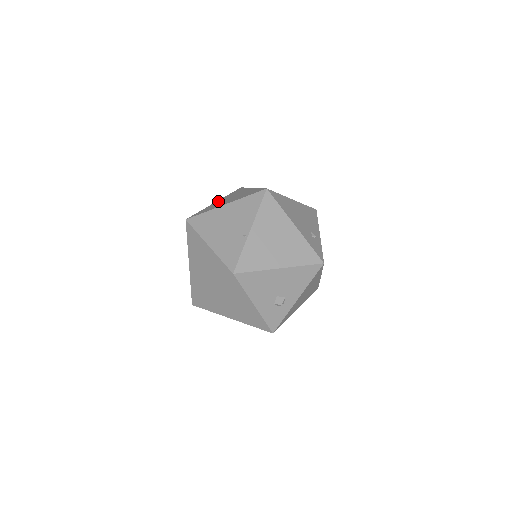
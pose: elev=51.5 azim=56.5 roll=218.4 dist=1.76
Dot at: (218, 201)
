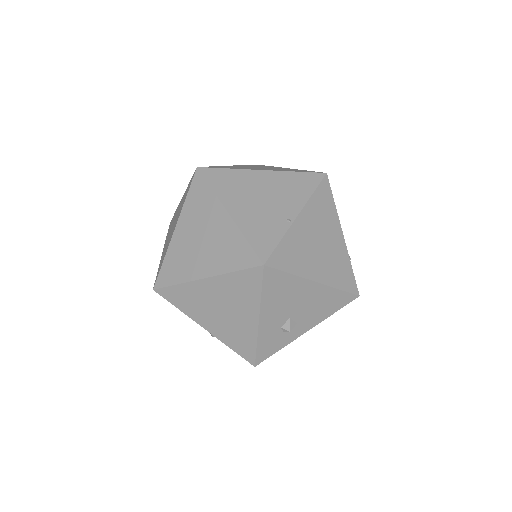
Dot at: occluded
